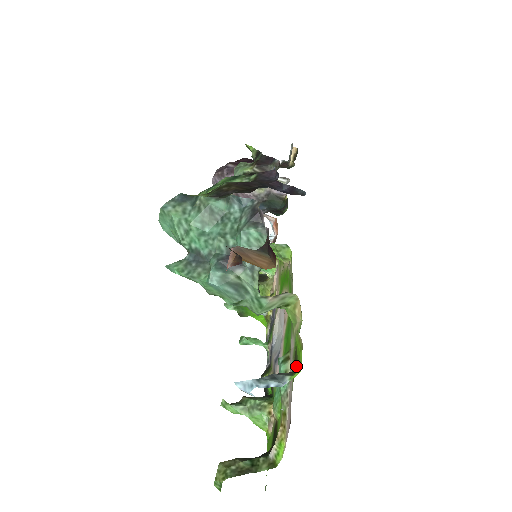
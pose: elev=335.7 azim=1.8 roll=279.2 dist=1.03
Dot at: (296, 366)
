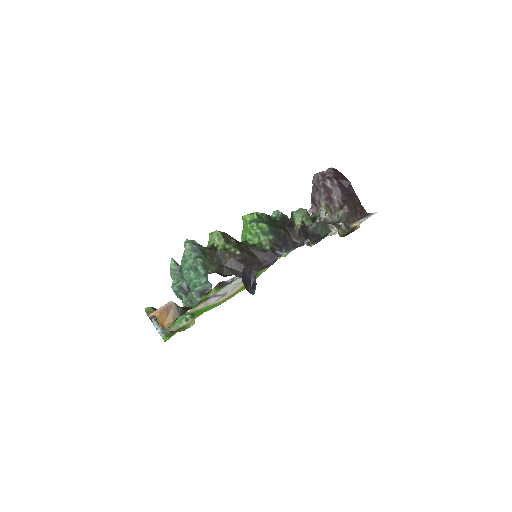
Dot at: occluded
